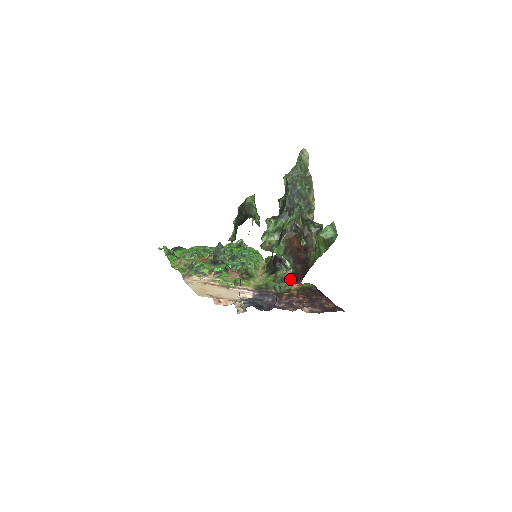
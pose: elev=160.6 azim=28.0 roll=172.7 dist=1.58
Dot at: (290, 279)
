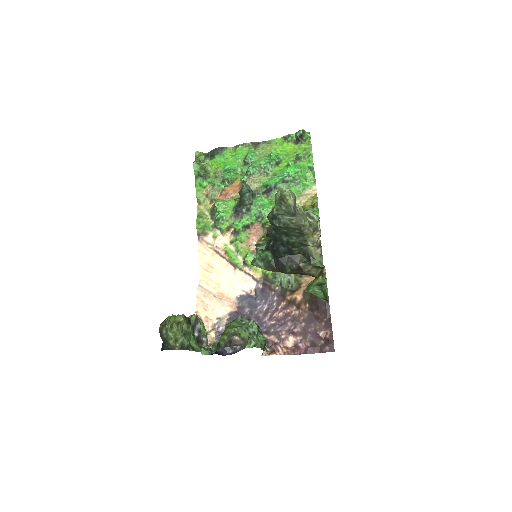
Dot at: occluded
